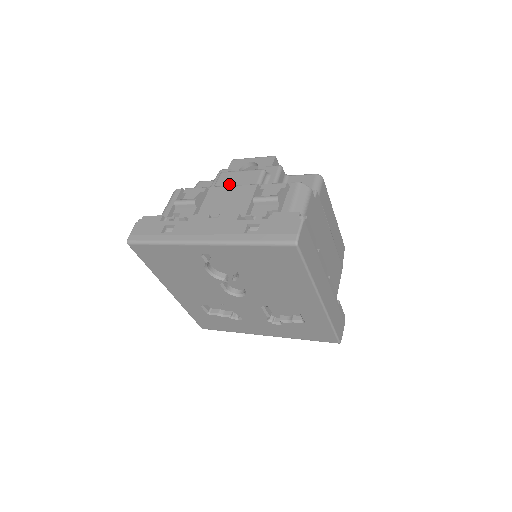
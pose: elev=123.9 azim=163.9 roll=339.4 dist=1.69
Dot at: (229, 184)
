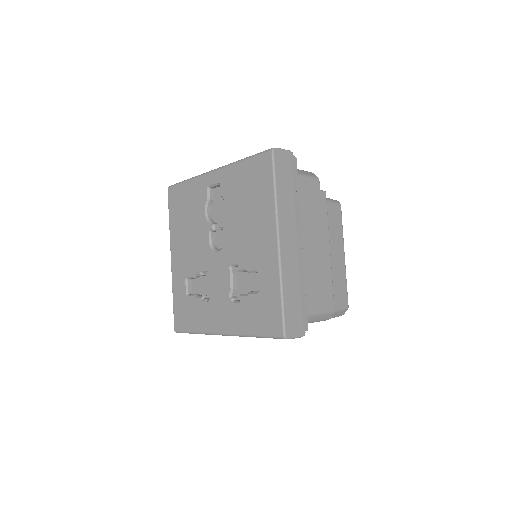
Dot at: occluded
